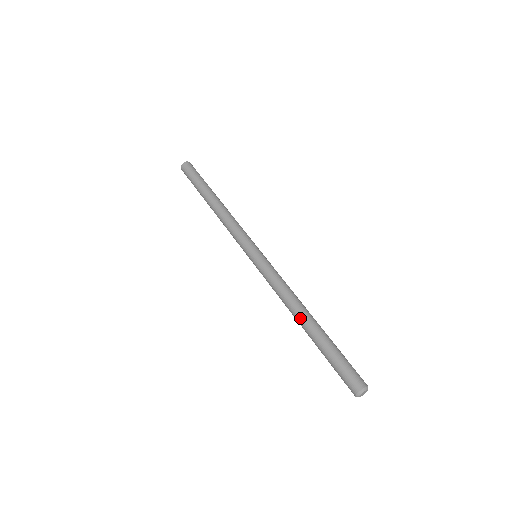
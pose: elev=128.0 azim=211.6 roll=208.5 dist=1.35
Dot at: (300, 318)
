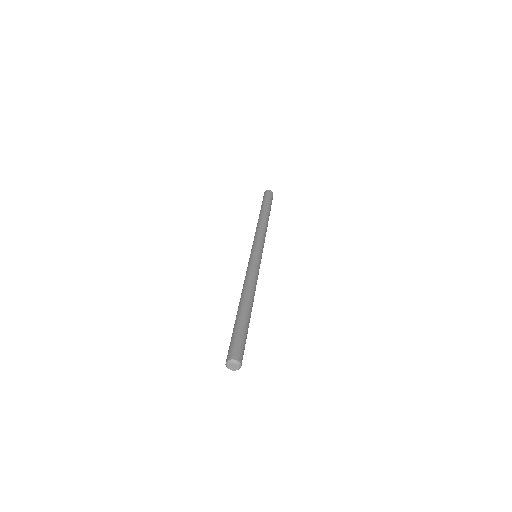
Dot at: (244, 298)
